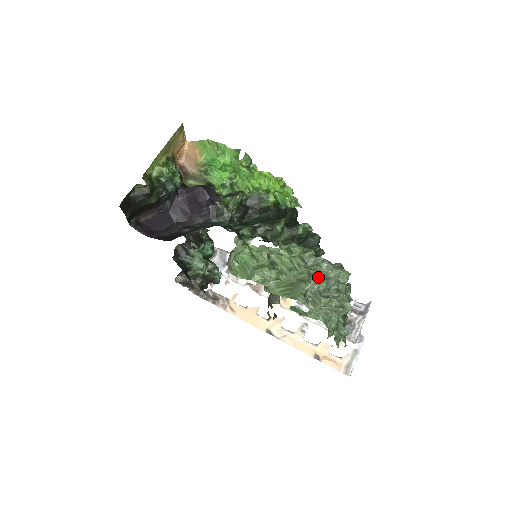
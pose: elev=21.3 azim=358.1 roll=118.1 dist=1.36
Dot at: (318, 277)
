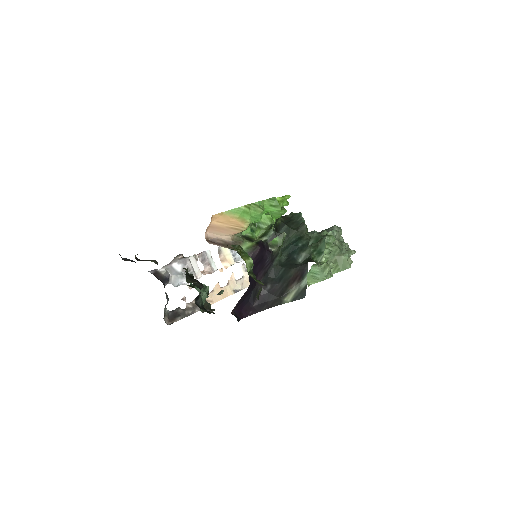
Dot at: (342, 245)
